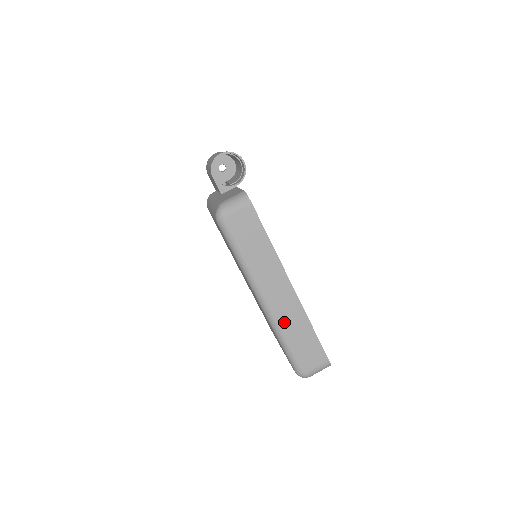
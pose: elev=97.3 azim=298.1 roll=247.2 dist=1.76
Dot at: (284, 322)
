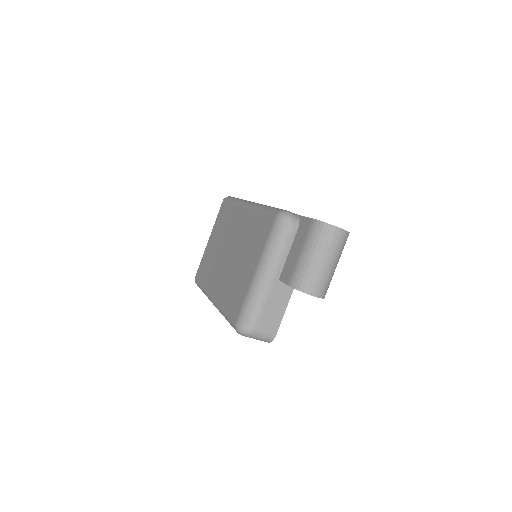
Dot at: occluded
